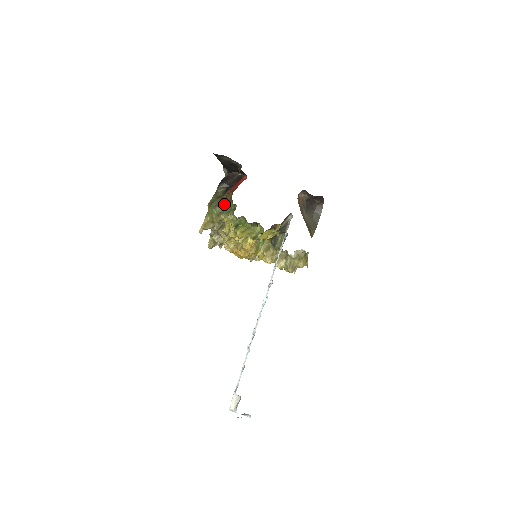
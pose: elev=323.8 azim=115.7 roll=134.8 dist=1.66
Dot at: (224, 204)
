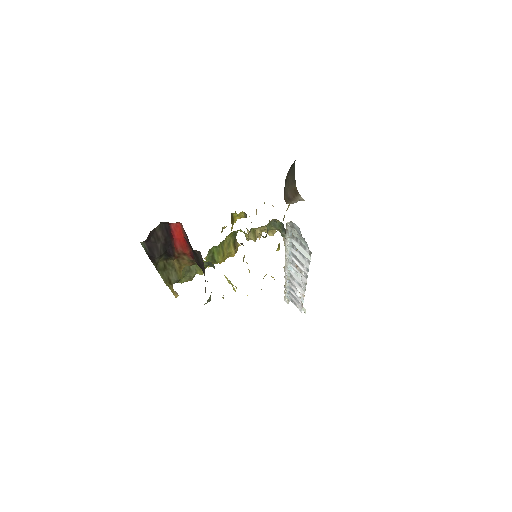
Dot at: (182, 266)
